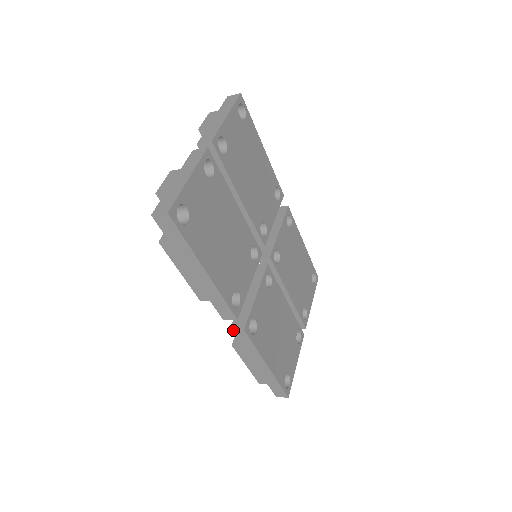
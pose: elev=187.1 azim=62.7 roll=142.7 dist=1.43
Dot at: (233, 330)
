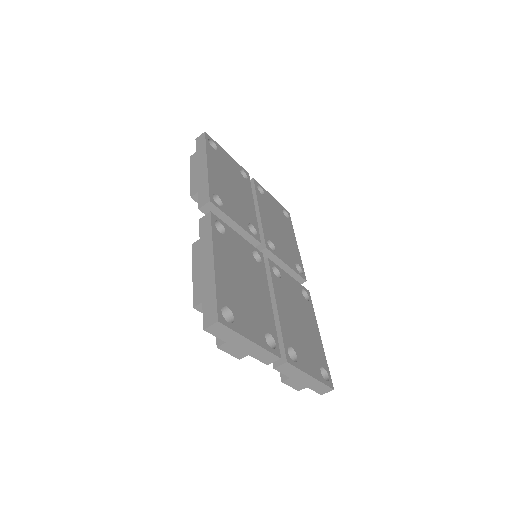
Dot at: (201, 219)
